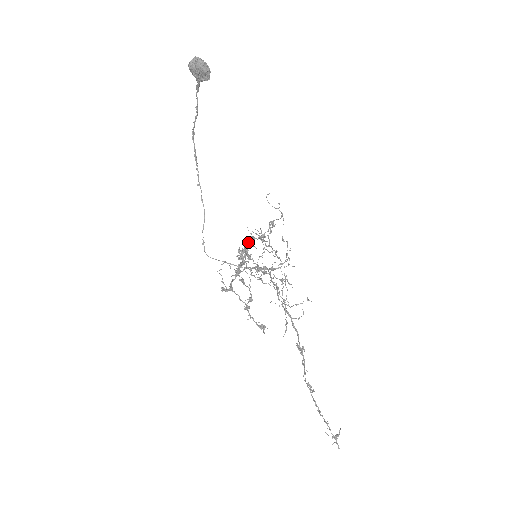
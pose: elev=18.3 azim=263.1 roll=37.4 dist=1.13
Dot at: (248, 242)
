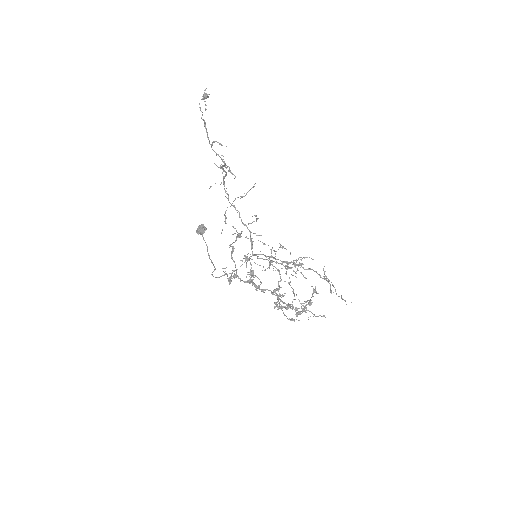
Dot at: (295, 310)
